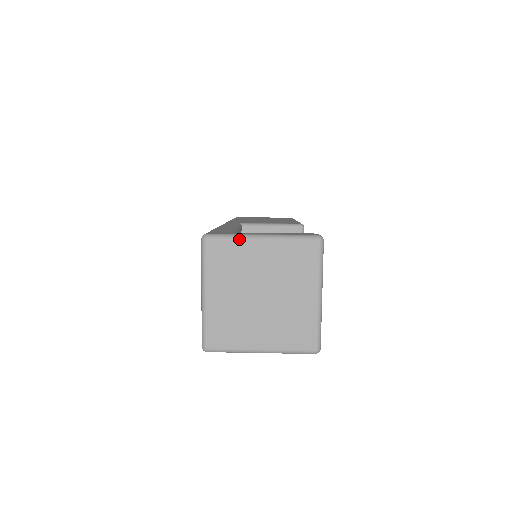
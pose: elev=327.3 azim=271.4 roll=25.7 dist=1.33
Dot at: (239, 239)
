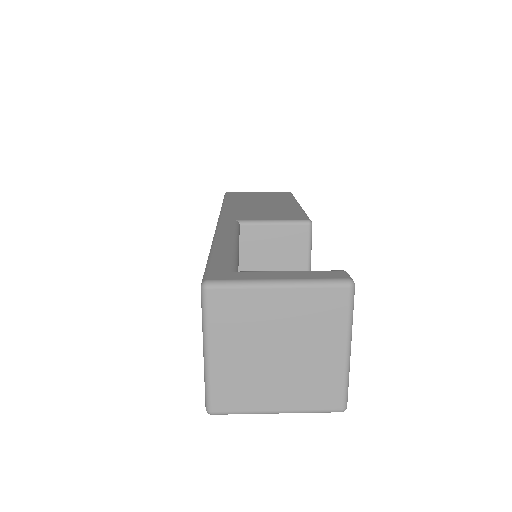
Dot at: (249, 287)
